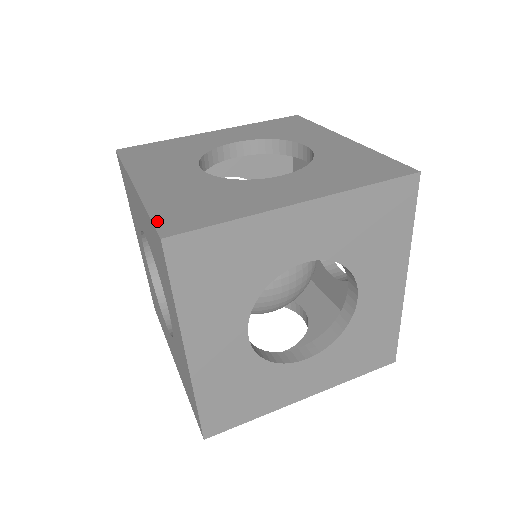
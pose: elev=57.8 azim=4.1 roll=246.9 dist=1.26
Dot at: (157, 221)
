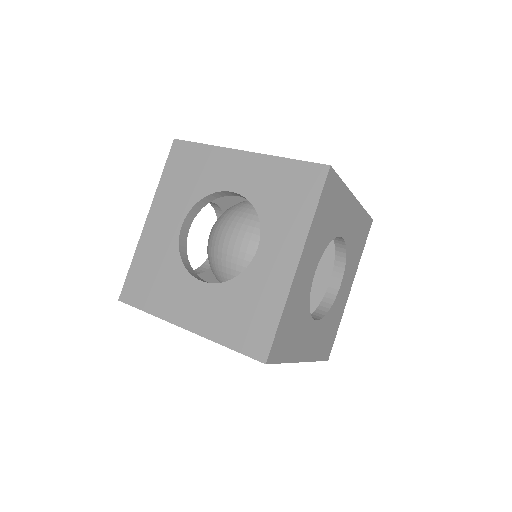
Dot at: (309, 162)
